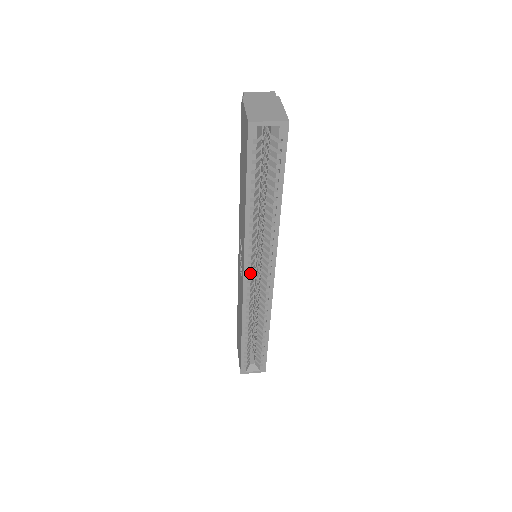
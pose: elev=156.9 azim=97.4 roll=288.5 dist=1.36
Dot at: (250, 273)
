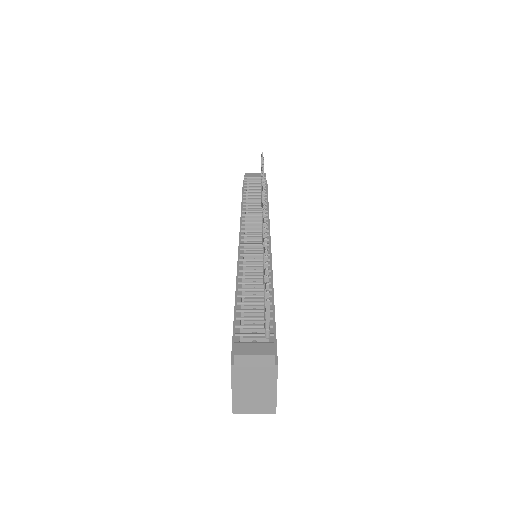
Dot at: occluded
